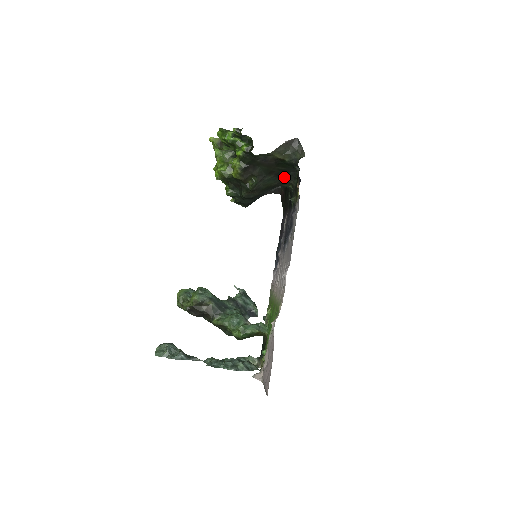
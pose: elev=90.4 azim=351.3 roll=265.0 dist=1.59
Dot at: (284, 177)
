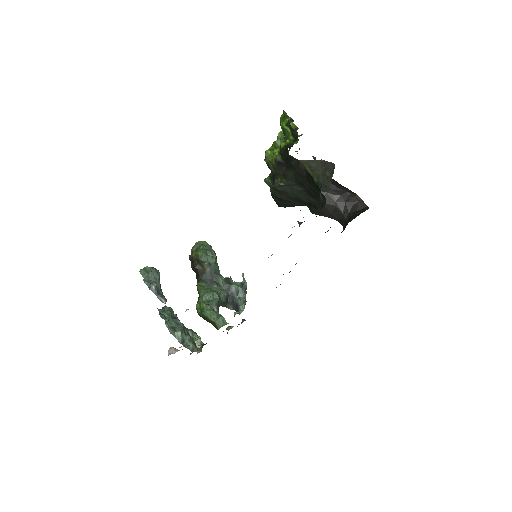
Dot at: (315, 199)
